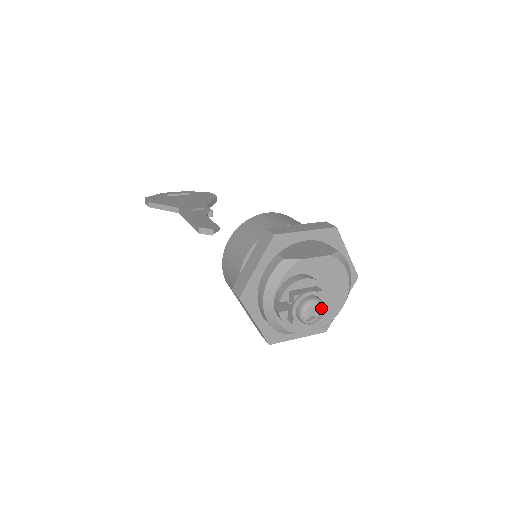
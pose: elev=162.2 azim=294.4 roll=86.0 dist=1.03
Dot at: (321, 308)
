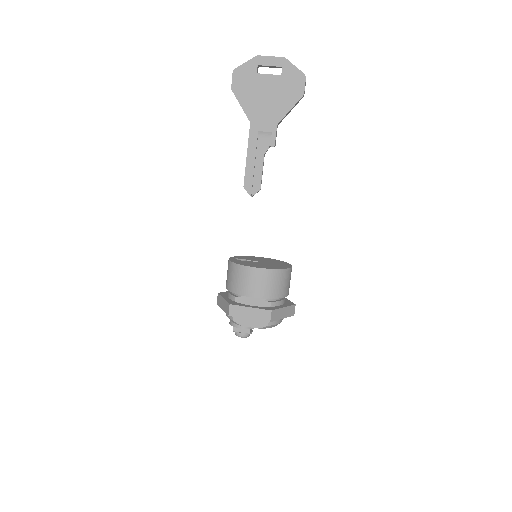
Dot at: (246, 337)
